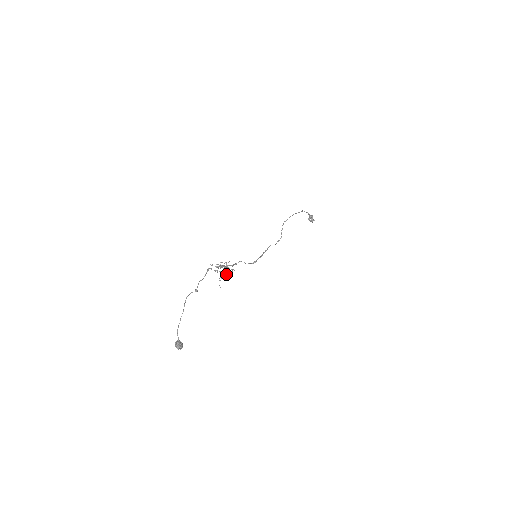
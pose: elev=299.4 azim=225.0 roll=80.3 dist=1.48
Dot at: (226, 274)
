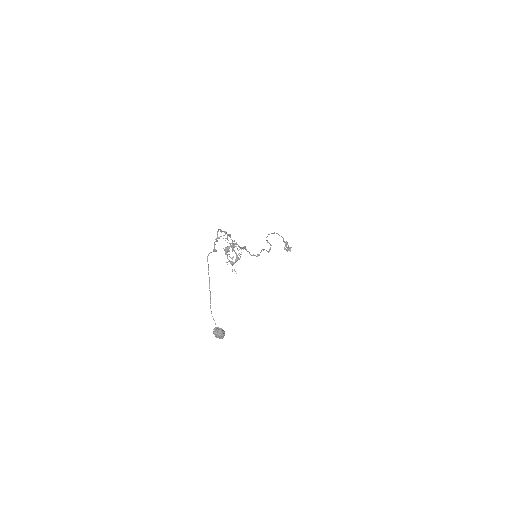
Dot at: (236, 259)
